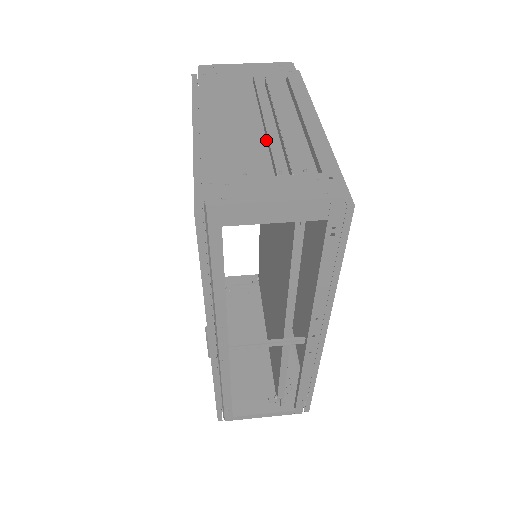
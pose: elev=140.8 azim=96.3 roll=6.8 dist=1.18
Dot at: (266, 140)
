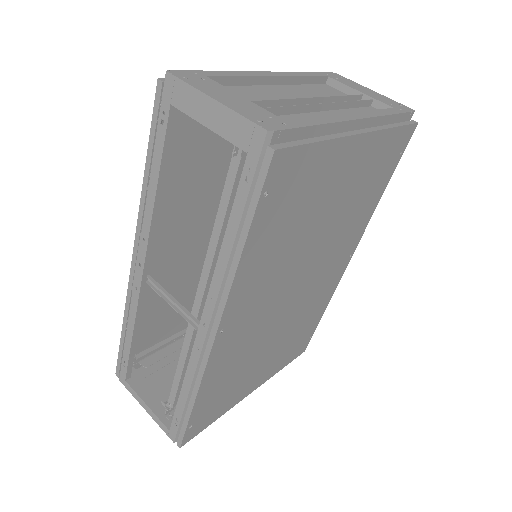
Dot at: occluded
